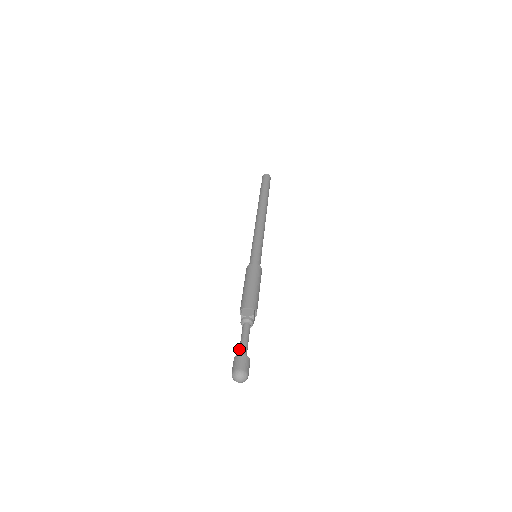
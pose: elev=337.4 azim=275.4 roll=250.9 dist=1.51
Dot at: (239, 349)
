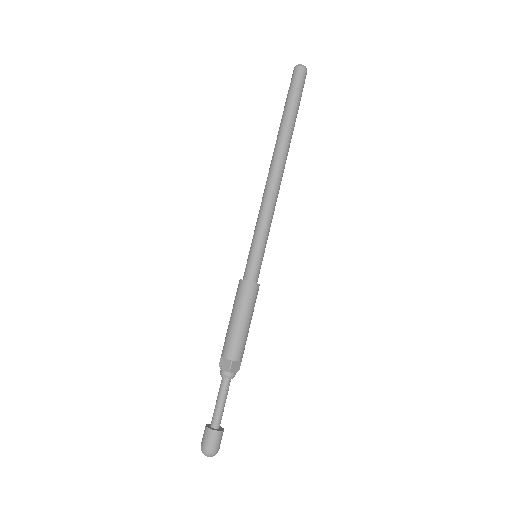
Dot at: (213, 413)
